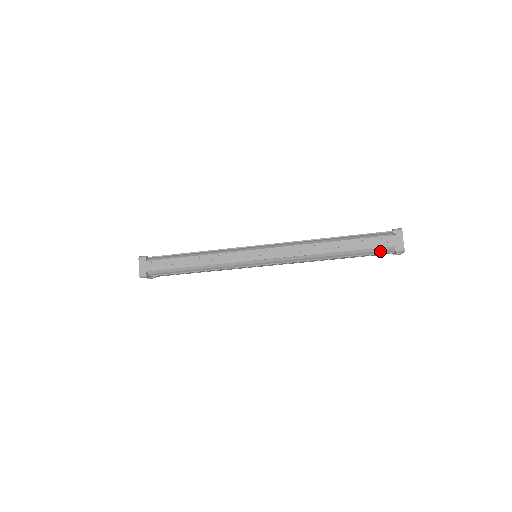
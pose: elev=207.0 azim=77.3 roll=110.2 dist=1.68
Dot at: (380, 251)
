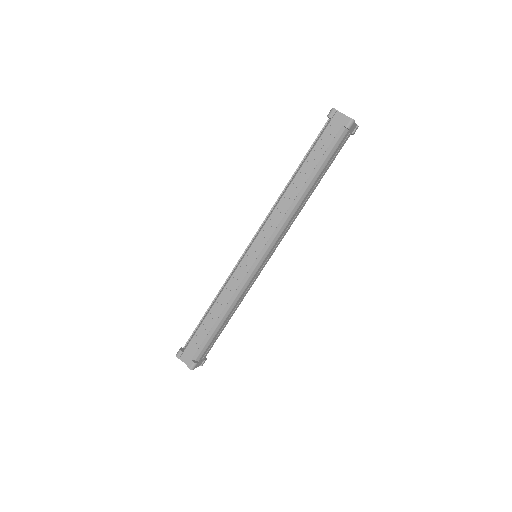
Dot at: (337, 142)
